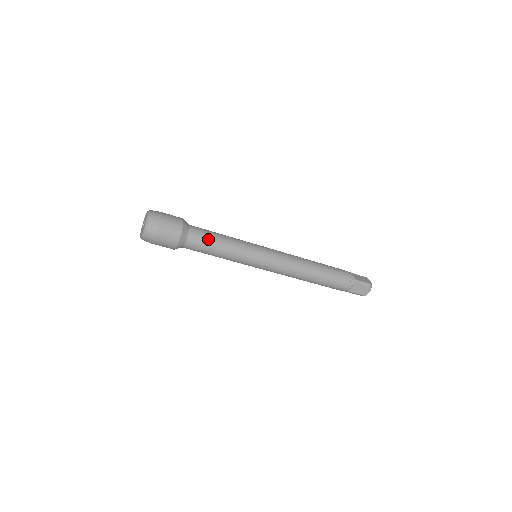
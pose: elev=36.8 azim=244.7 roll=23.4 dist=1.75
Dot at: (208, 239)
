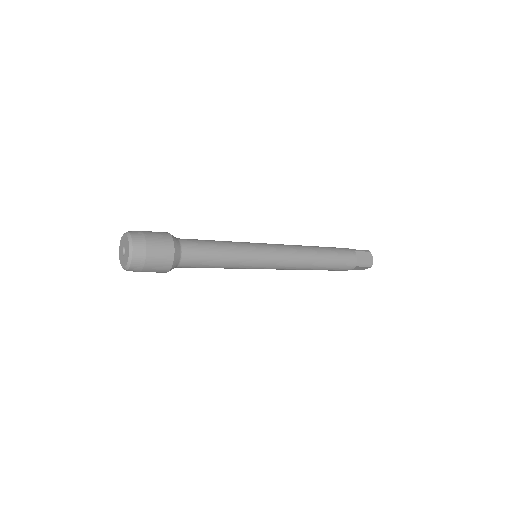
Dot at: (203, 261)
